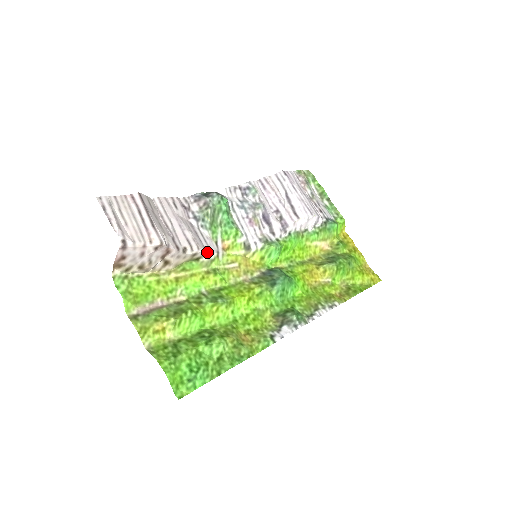
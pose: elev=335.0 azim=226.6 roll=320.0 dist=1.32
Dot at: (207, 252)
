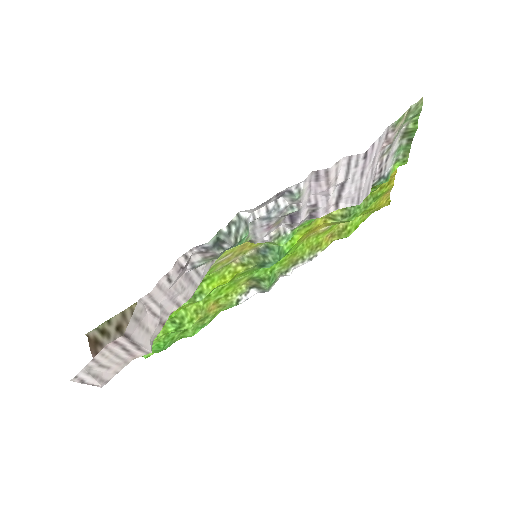
Dot at: occluded
